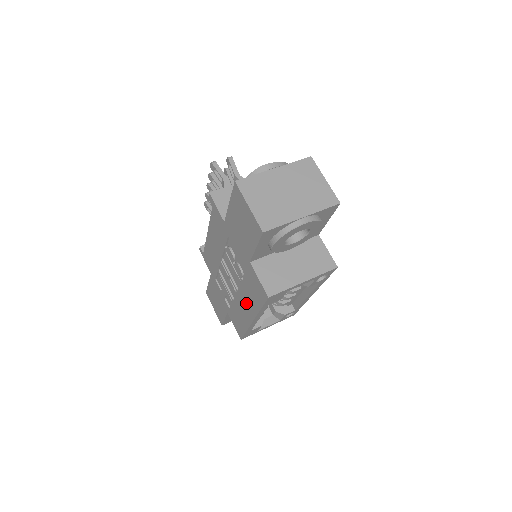
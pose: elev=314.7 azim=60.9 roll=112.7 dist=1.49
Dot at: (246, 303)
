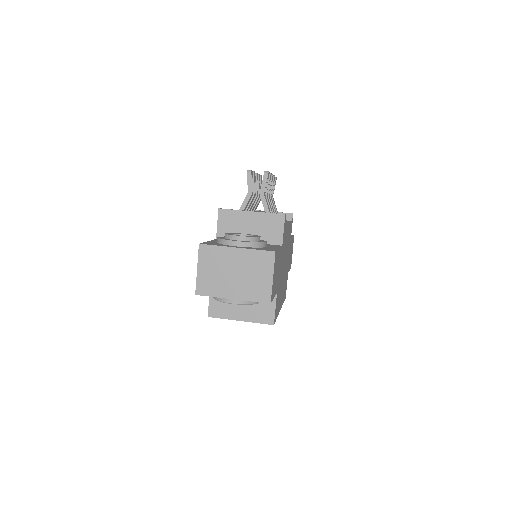
Dot at: occluded
